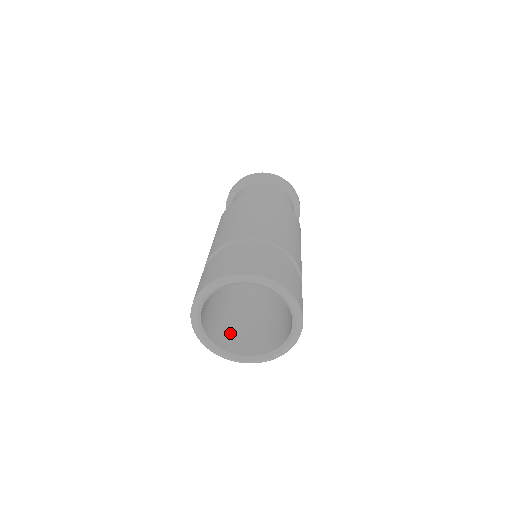
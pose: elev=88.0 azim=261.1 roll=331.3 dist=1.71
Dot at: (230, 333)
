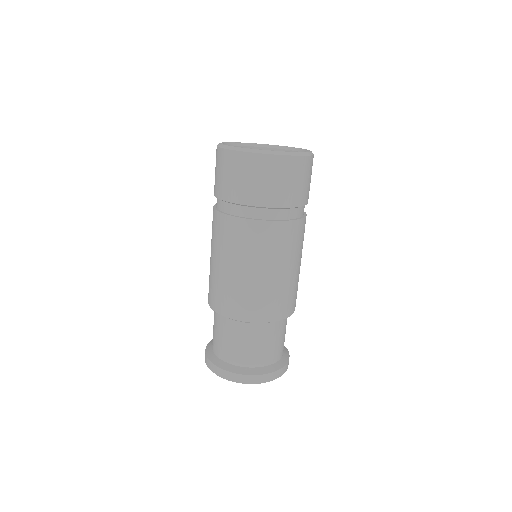
Dot at: occluded
